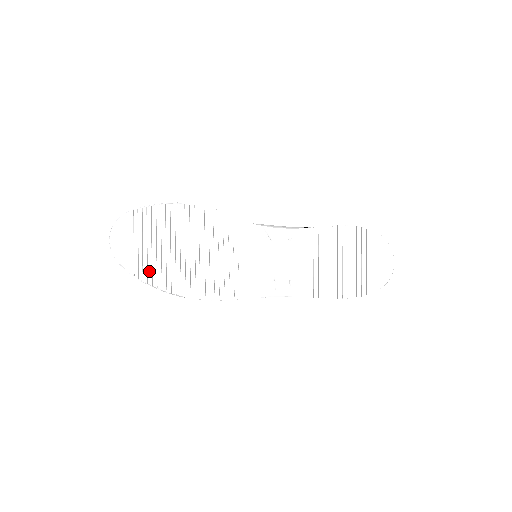
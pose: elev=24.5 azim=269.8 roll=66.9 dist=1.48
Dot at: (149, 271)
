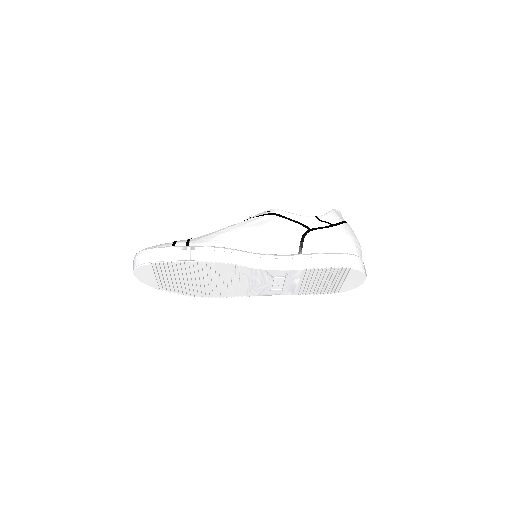
Dot at: (171, 288)
